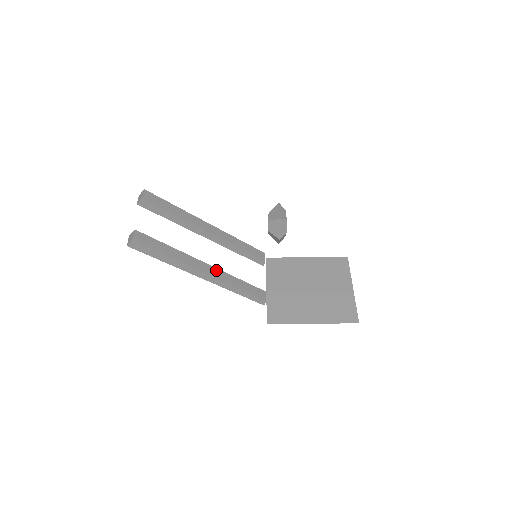
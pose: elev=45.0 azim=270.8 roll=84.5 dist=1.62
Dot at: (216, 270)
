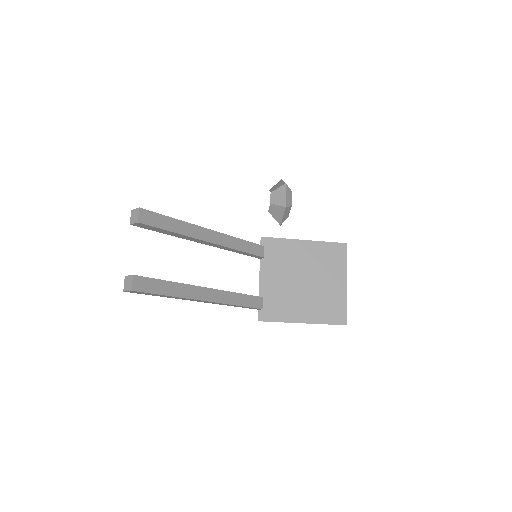
Dot at: (217, 292)
